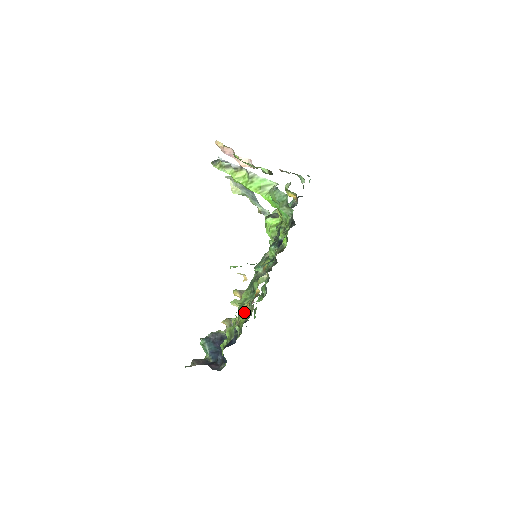
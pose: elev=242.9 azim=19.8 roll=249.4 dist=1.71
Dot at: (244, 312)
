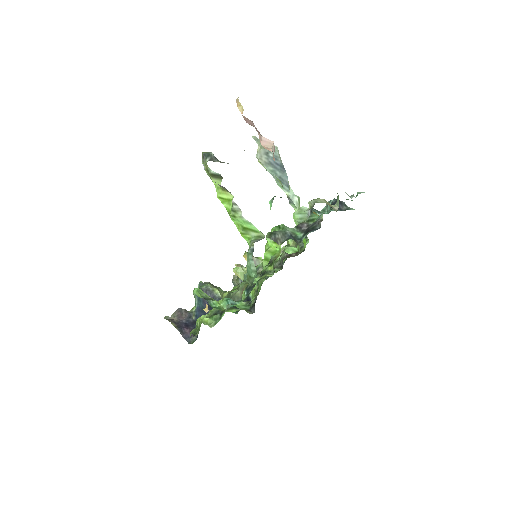
Dot at: occluded
